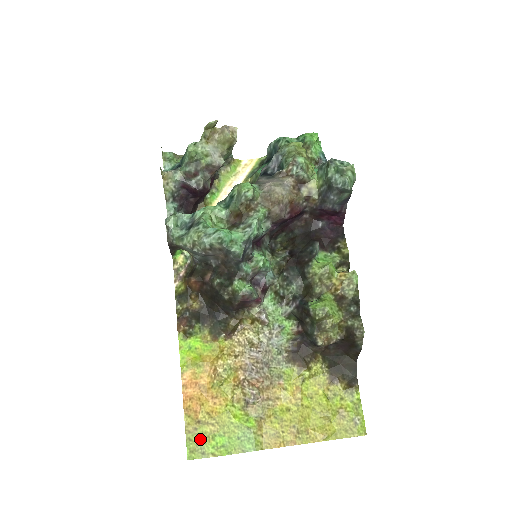
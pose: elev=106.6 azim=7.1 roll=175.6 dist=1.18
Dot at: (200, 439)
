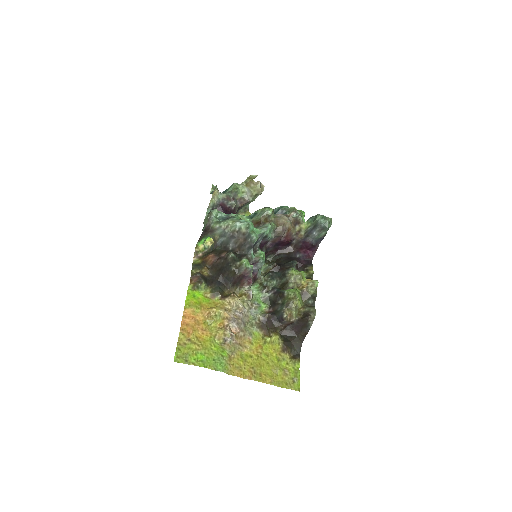
Dot at: (187, 351)
